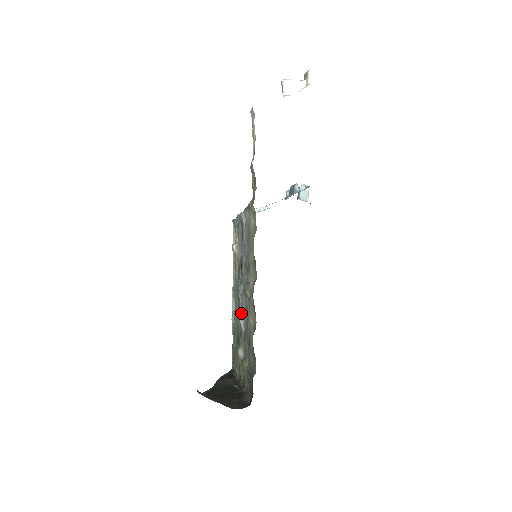
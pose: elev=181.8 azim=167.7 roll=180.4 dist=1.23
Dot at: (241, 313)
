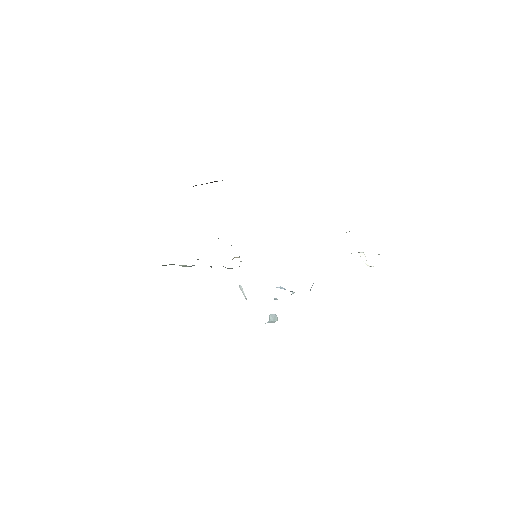
Dot at: occluded
